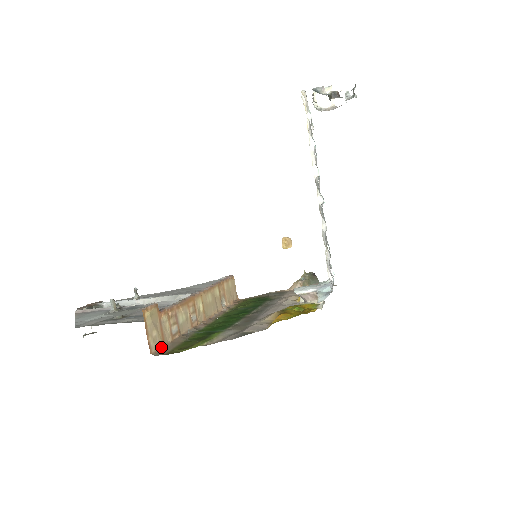
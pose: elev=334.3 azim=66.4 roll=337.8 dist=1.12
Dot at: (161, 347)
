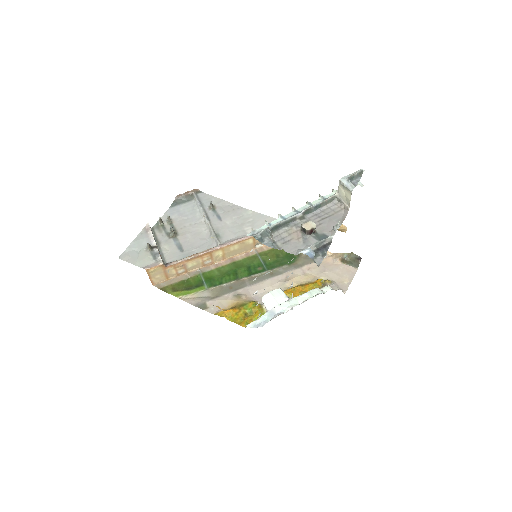
Dot at: (164, 281)
